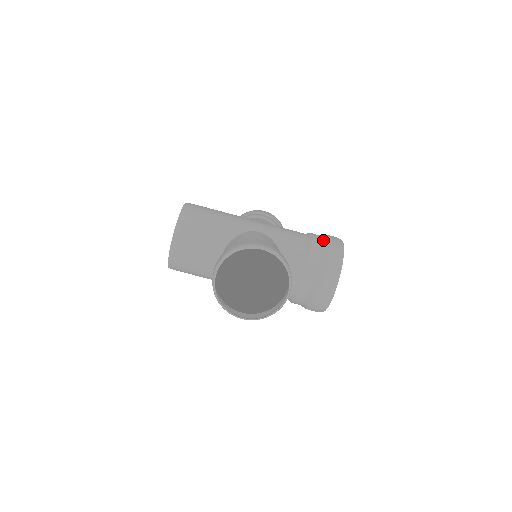
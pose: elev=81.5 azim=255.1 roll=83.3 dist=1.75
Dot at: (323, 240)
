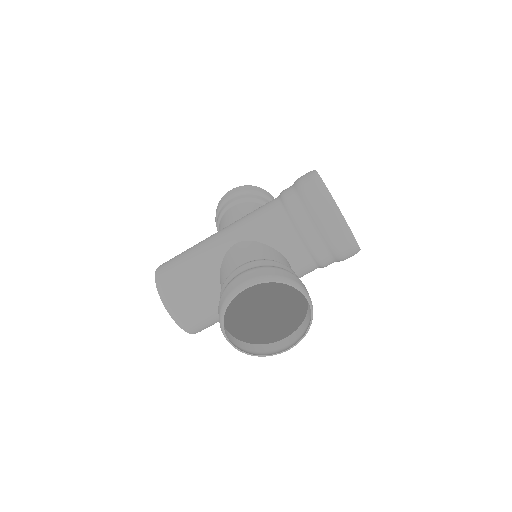
Dot at: (298, 194)
